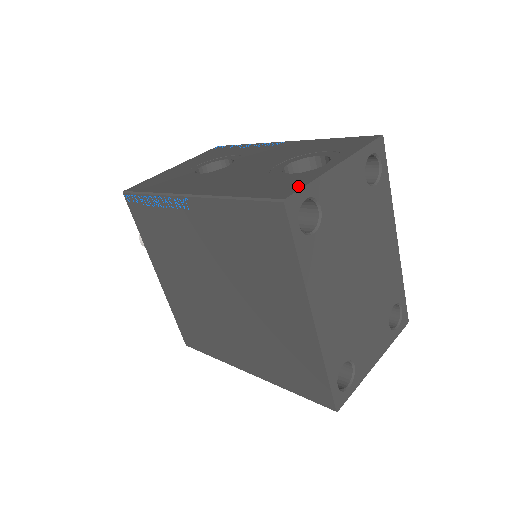
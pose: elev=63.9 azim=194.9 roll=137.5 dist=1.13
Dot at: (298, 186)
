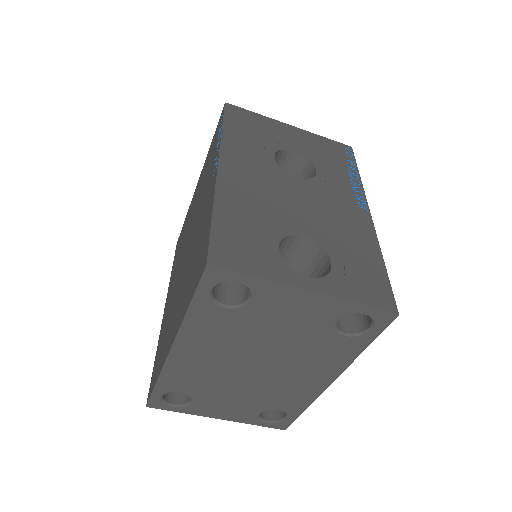
Dot at: (243, 267)
